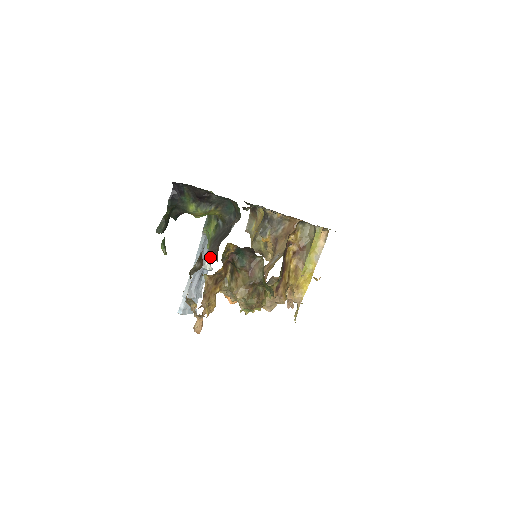
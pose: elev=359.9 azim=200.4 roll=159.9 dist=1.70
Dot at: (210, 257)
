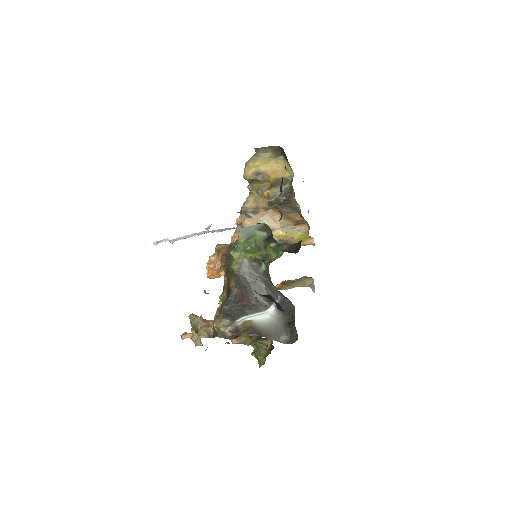
Dot at: occluded
